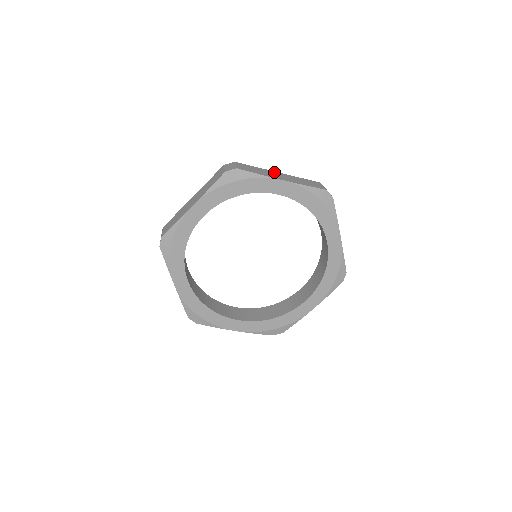
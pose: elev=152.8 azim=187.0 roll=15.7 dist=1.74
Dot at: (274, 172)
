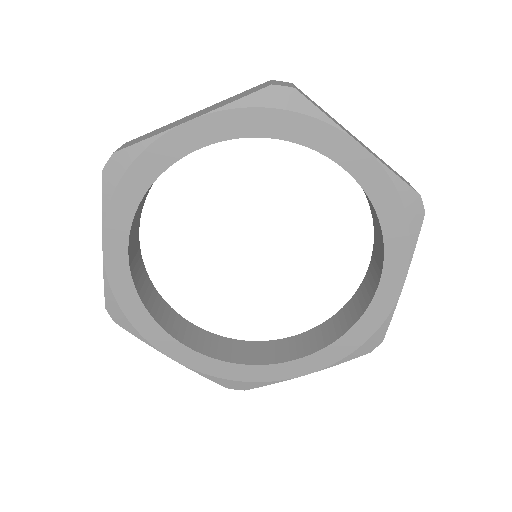
Dot at: occluded
